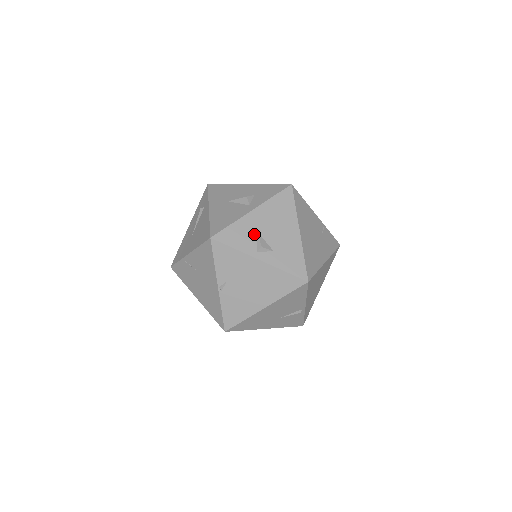
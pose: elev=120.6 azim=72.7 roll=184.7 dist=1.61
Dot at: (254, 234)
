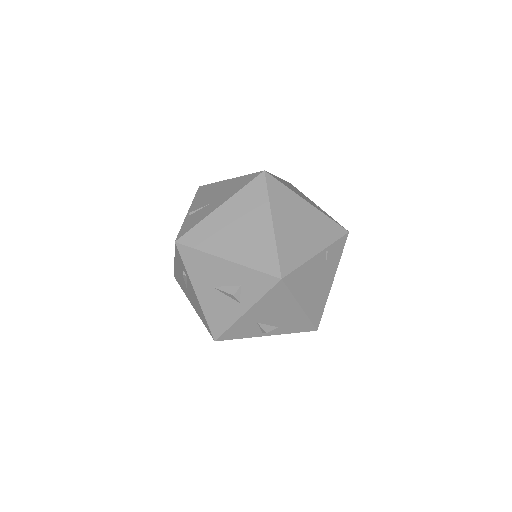
Dot at: (255, 325)
